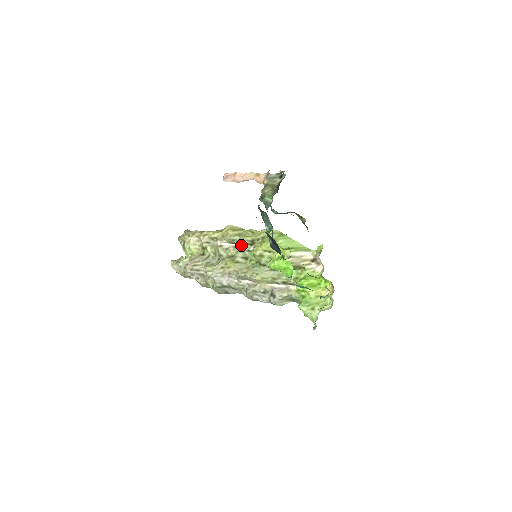
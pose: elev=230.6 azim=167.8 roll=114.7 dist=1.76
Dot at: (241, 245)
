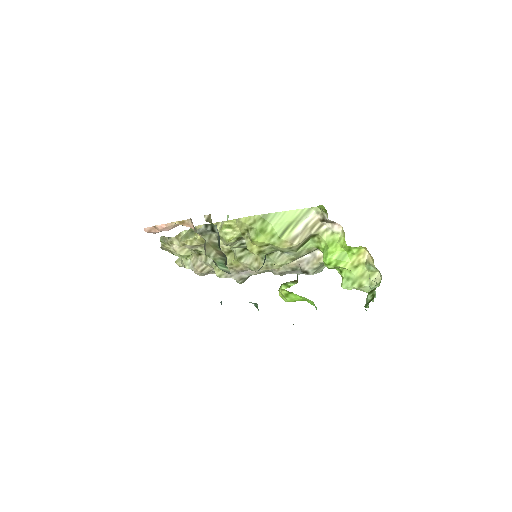
Dot at: occluded
